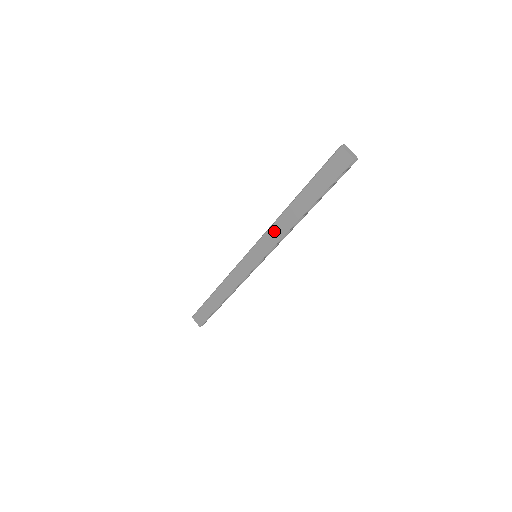
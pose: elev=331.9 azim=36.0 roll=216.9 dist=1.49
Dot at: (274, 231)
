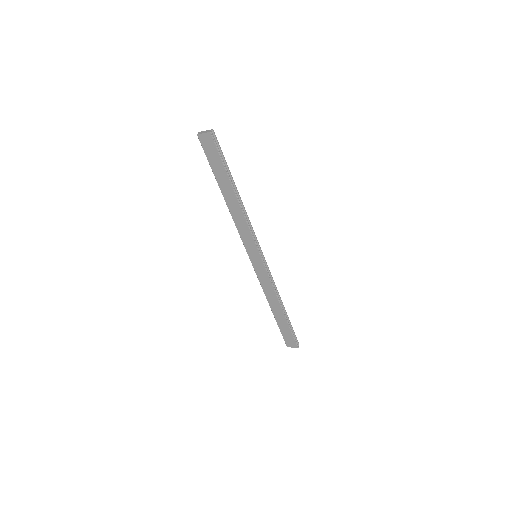
Dot at: (240, 227)
